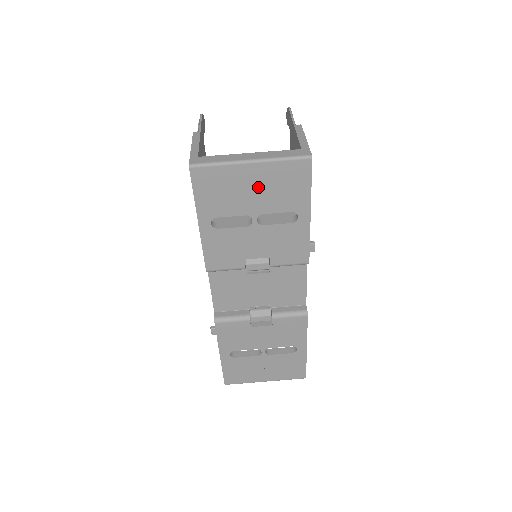
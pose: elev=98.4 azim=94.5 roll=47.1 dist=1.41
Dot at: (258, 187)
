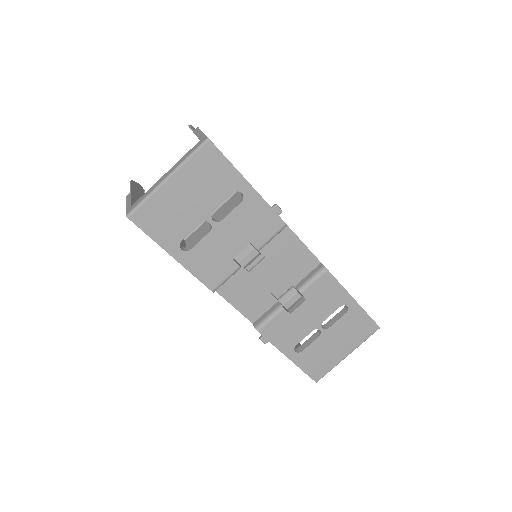
Dot at: (190, 193)
